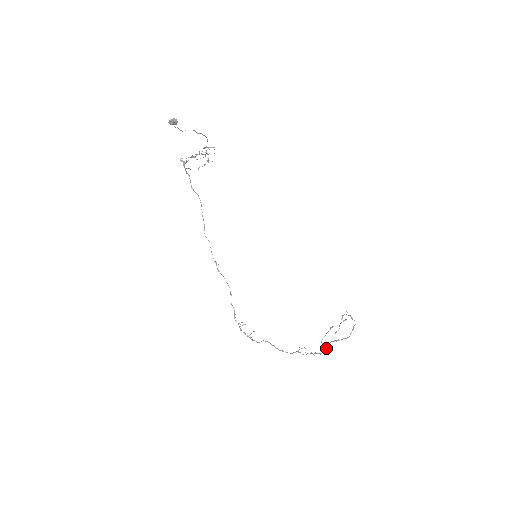
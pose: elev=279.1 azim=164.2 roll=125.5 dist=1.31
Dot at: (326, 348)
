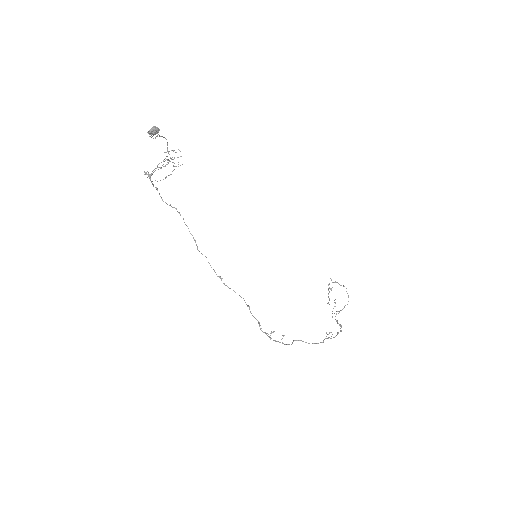
Dot at: occluded
